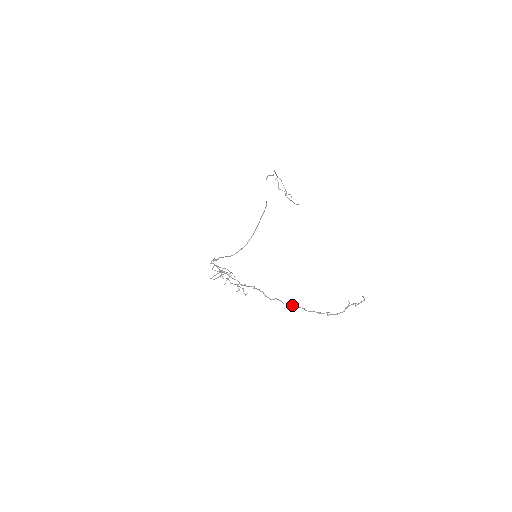
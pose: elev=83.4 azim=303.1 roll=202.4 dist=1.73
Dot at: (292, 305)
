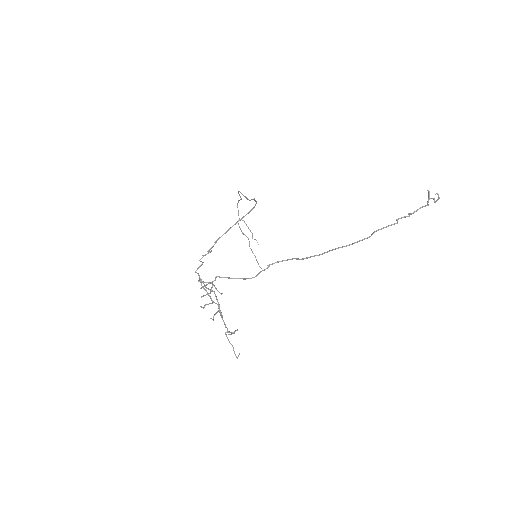
Dot at: (349, 244)
